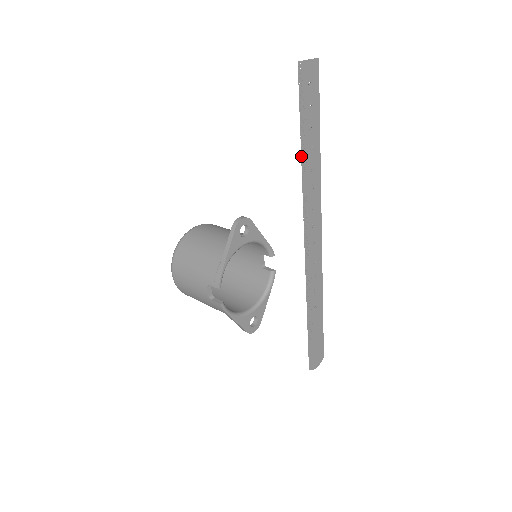
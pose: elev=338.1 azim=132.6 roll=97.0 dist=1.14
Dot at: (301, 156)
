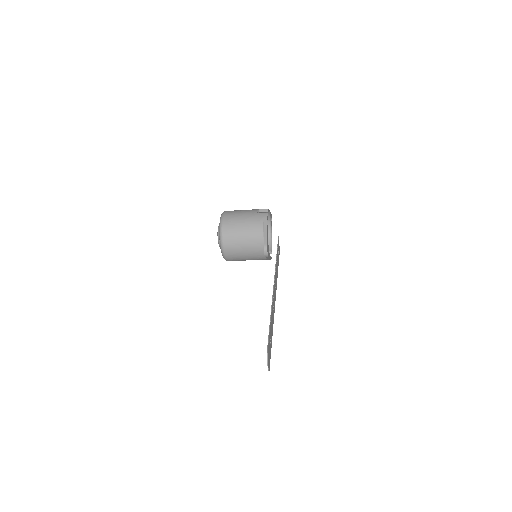
Dot at: (276, 256)
